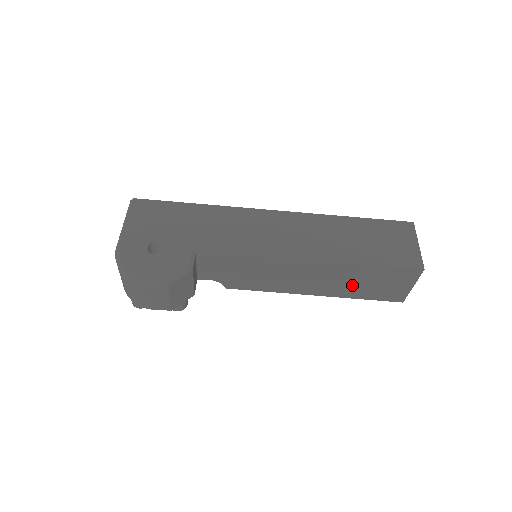
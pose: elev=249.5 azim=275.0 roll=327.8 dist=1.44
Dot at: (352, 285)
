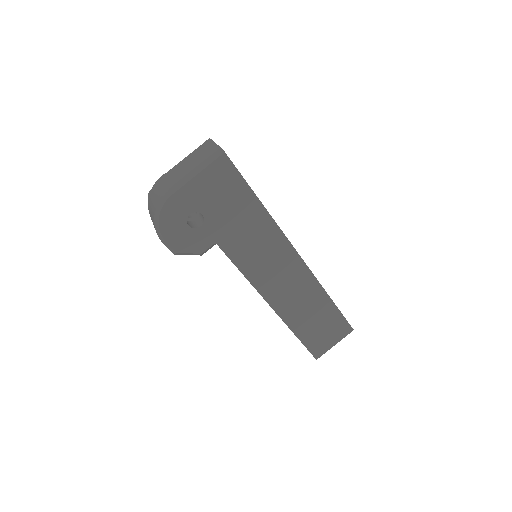
Dot at: occluded
